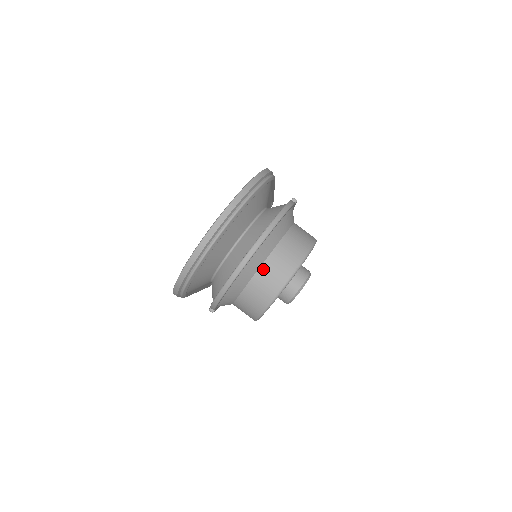
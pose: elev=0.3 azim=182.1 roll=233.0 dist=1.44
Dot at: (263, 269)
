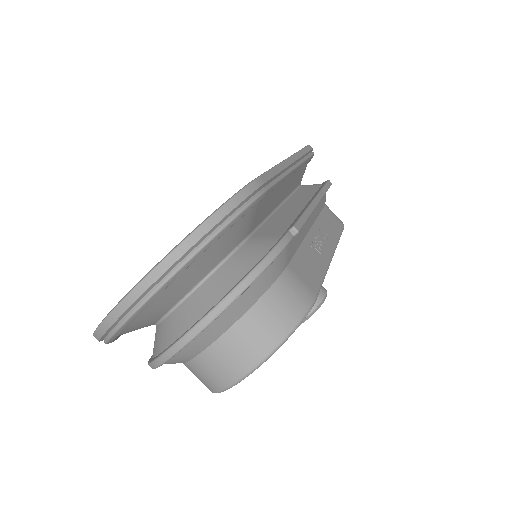
Dot at: (208, 353)
